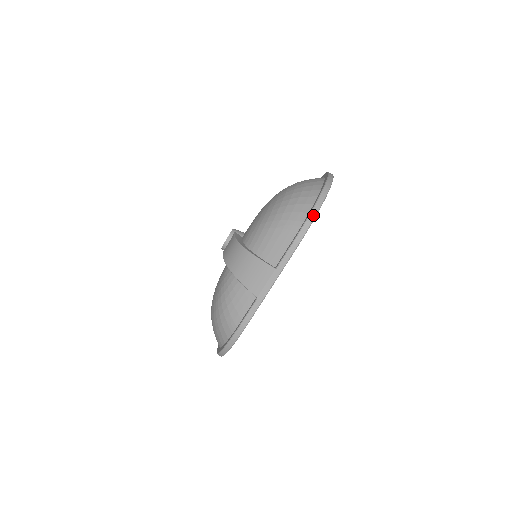
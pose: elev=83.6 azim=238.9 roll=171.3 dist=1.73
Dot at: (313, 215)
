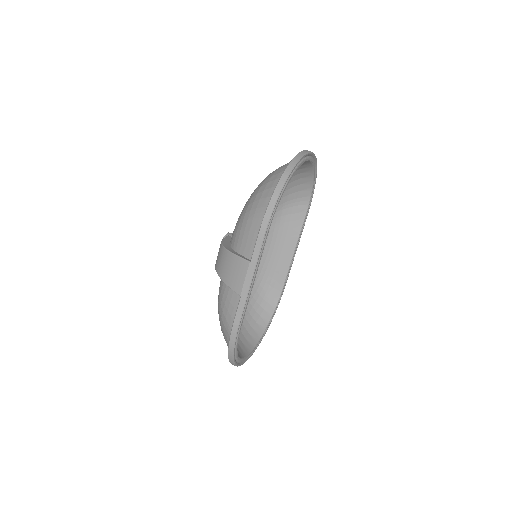
Dot at: (275, 196)
